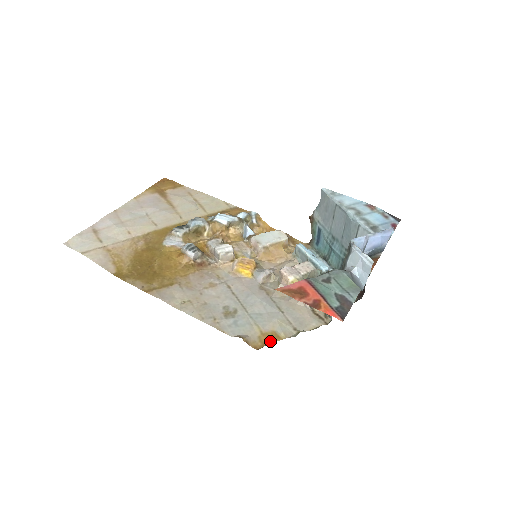
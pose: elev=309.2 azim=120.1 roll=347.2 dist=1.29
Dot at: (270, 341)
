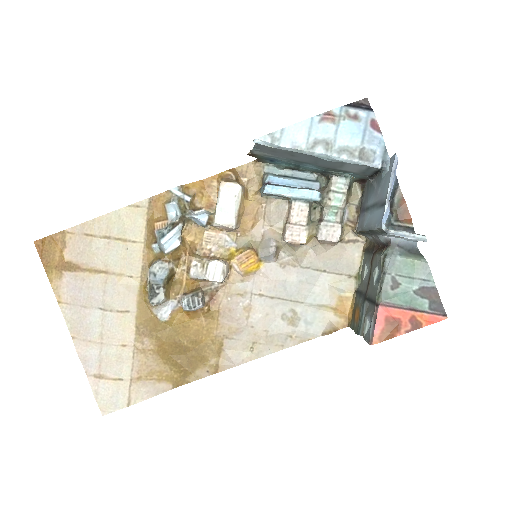
Dot at: (347, 309)
